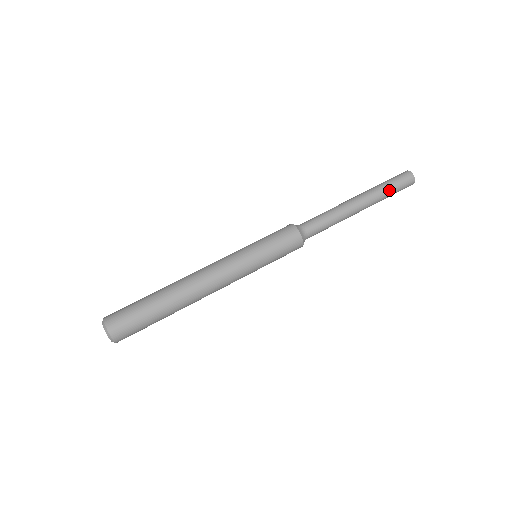
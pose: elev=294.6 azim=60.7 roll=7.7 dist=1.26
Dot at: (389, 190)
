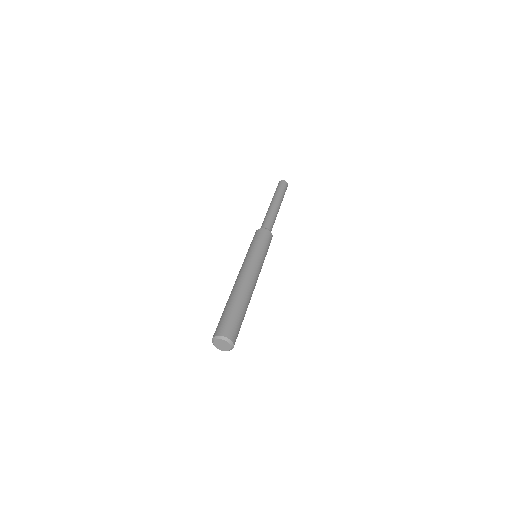
Dot at: (280, 191)
